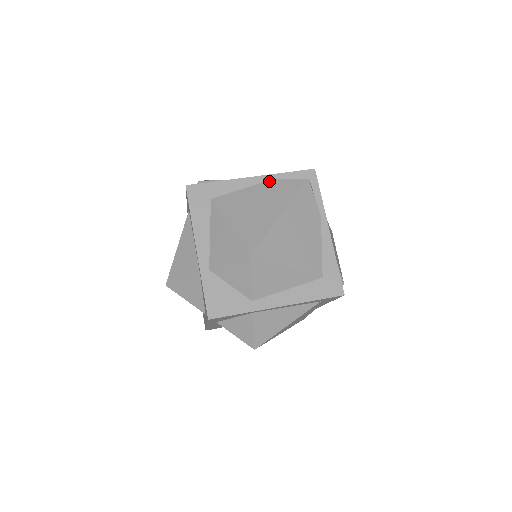
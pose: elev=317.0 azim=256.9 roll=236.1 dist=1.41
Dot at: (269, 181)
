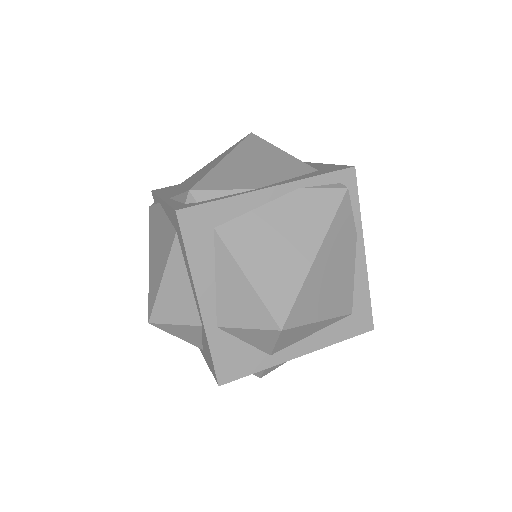
Dot at: (294, 192)
